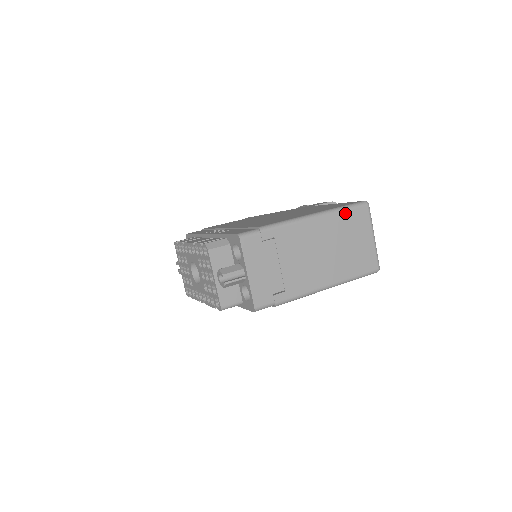
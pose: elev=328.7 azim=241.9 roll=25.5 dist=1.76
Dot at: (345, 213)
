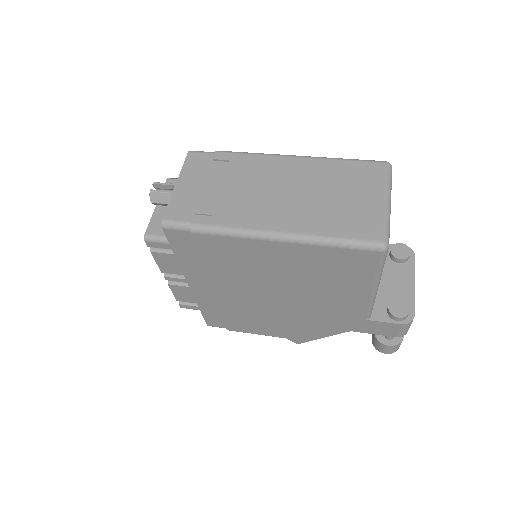
Dot at: (344, 163)
